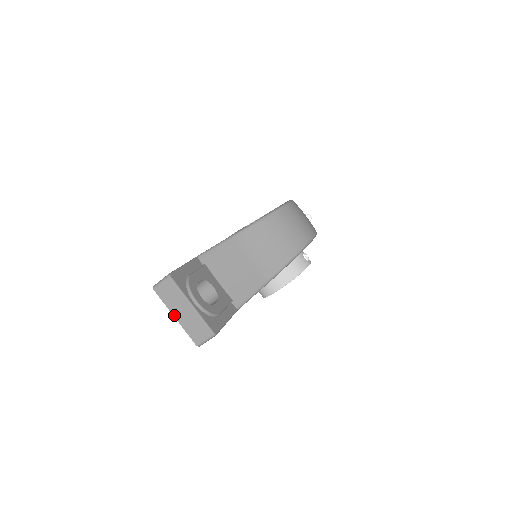
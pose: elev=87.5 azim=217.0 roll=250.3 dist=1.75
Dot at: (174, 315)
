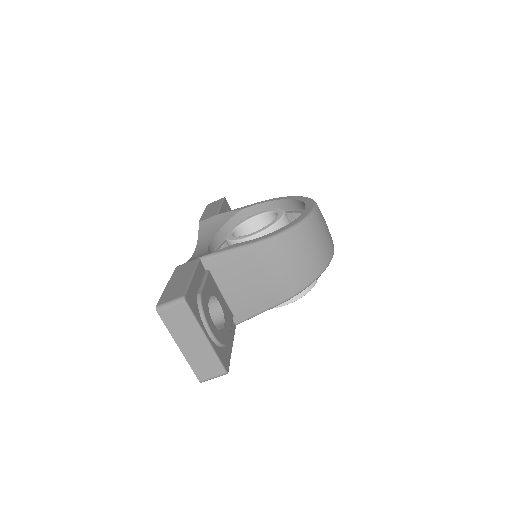
Dot at: (179, 345)
